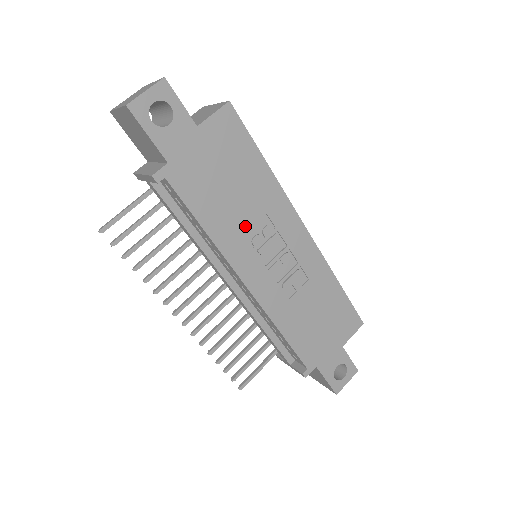
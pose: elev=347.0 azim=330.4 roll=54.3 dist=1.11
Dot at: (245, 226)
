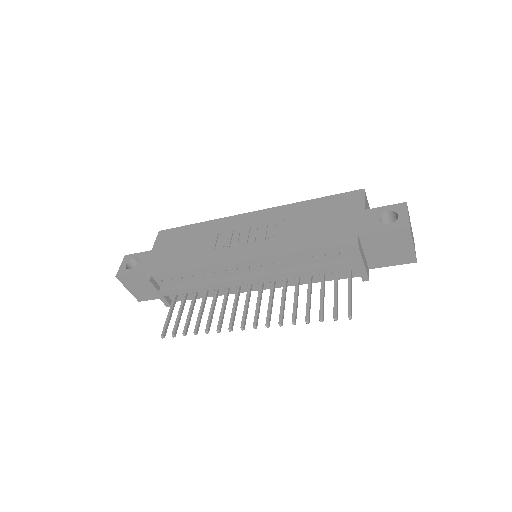
Dot at: (212, 247)
